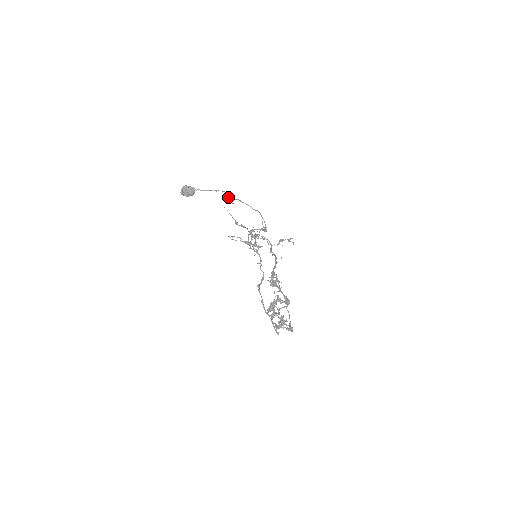
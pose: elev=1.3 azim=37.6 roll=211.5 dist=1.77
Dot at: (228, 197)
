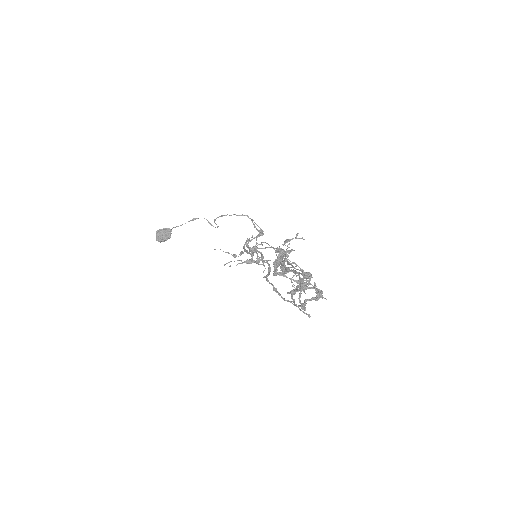
Dot at: (210, 223)
